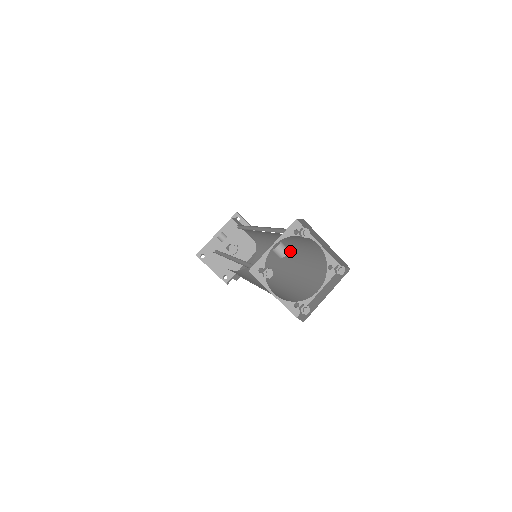
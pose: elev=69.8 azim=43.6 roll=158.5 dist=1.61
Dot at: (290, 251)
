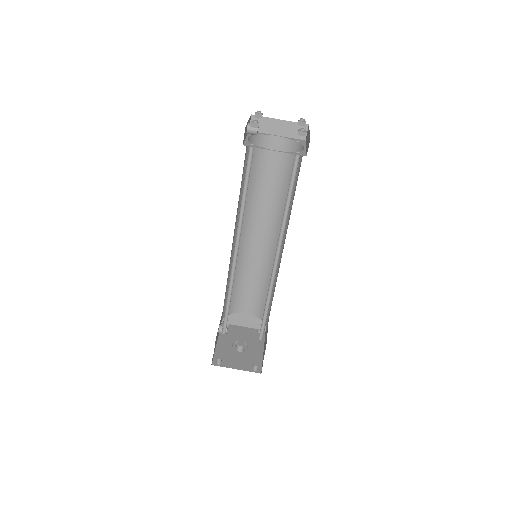
Dot at: (275, 219)
